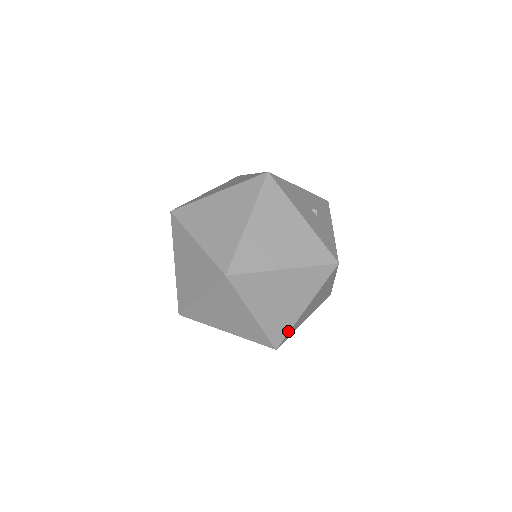
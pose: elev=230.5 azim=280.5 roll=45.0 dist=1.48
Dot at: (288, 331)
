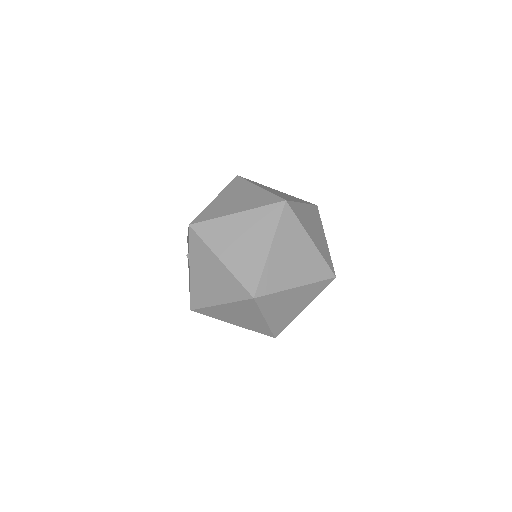
Dot at: (273, 292)
